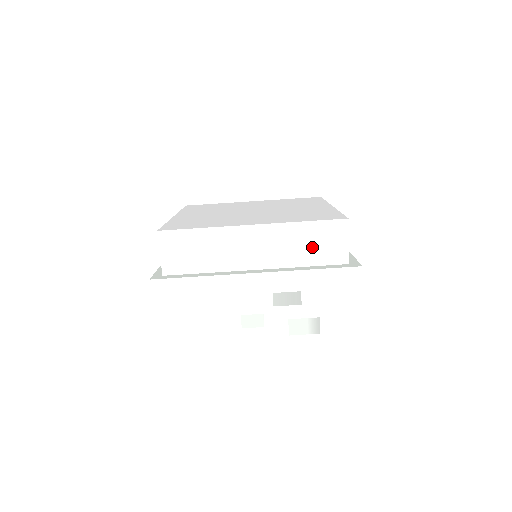
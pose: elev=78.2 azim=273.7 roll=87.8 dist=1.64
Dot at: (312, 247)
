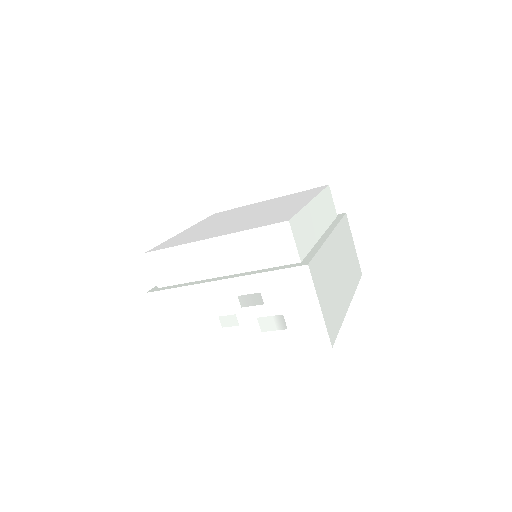
Dot at: (264, 251)
